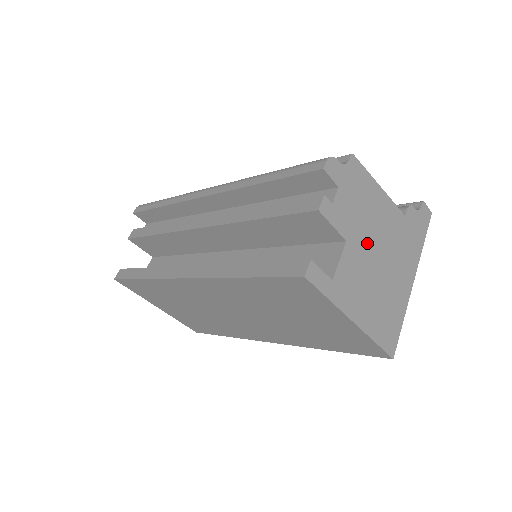
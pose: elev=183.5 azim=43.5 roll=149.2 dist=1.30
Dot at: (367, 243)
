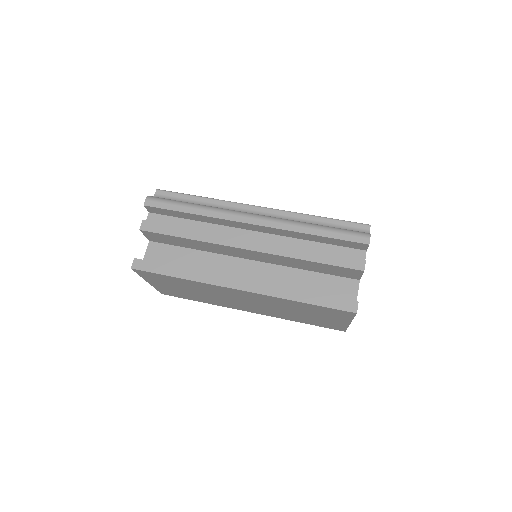
Dot at: occluded
